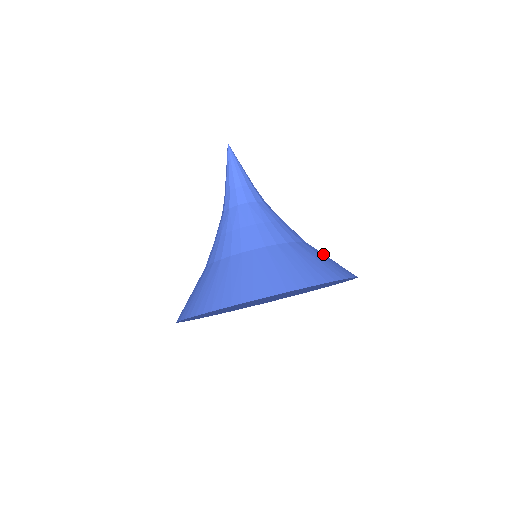
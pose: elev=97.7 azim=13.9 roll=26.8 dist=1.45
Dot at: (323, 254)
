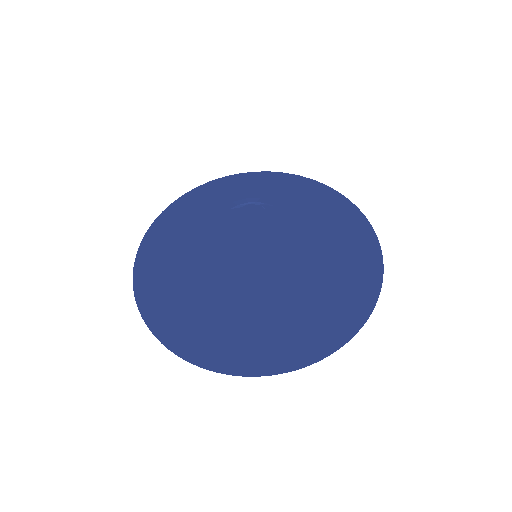
Dot at: (298, 197)
